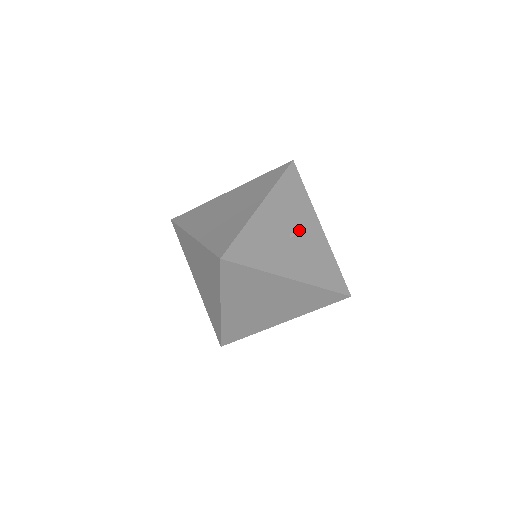
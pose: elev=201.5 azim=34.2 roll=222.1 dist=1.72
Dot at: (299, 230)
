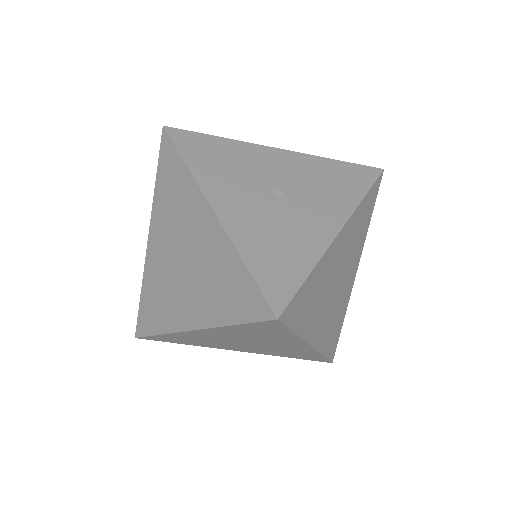
Dot at: (297, 200)
